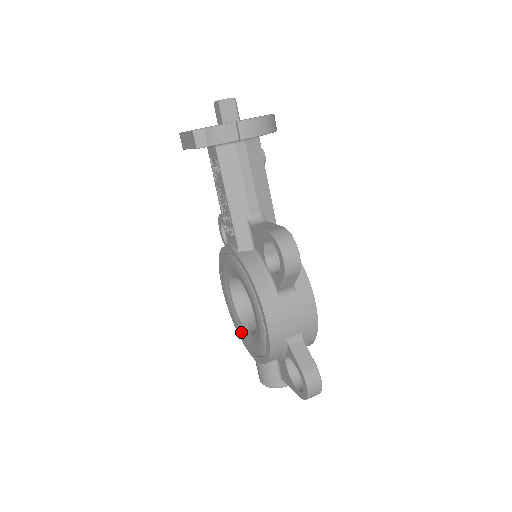
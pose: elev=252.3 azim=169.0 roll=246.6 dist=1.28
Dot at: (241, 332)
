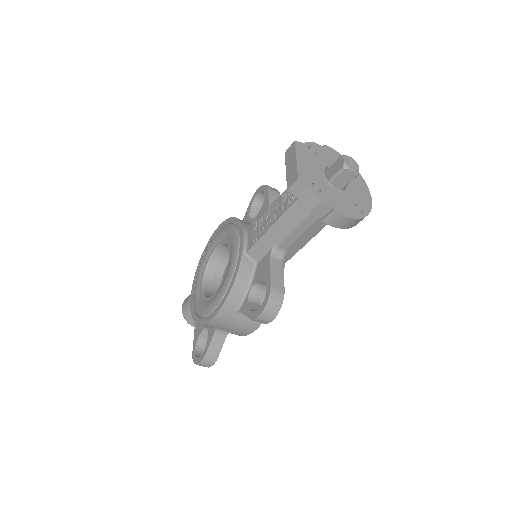
Dot at: (200, 272)
